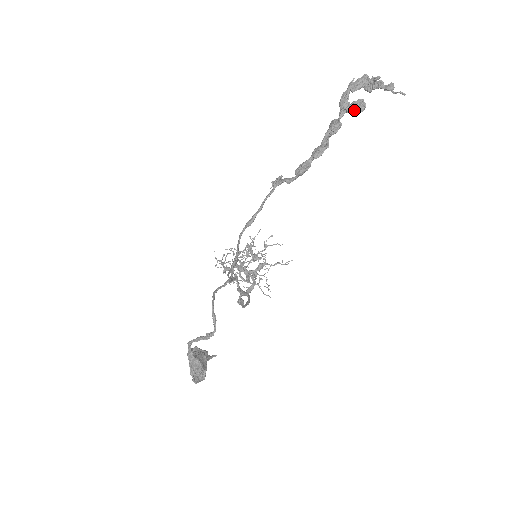
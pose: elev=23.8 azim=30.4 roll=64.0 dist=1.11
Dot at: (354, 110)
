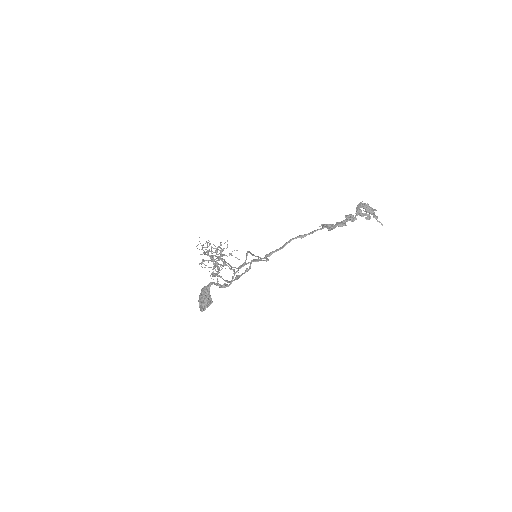
Dot at: (365, 217)
